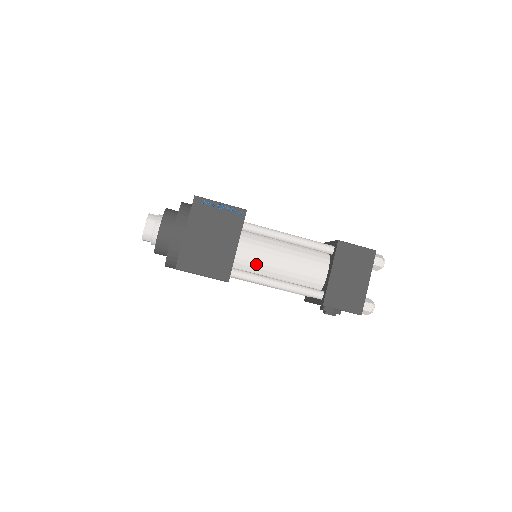
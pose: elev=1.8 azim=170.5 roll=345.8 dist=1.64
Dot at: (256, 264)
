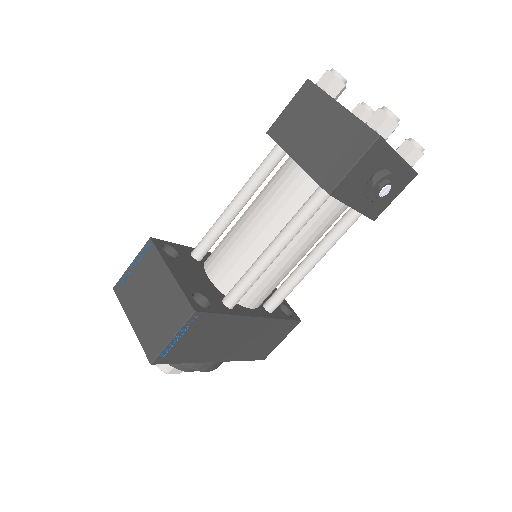
Dot at: (241, 262)
